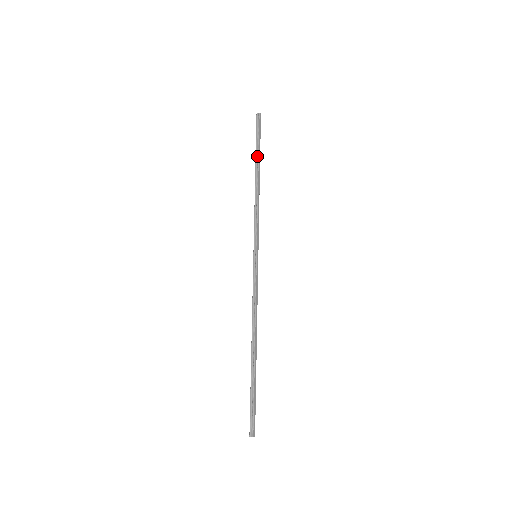
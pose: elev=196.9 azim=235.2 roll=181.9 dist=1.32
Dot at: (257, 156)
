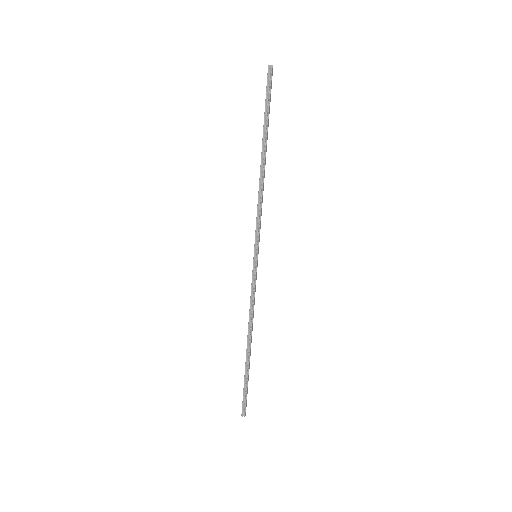
Dot at: (265, 131)
